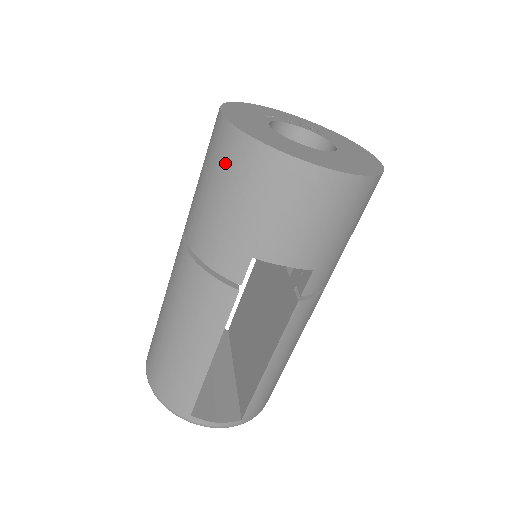
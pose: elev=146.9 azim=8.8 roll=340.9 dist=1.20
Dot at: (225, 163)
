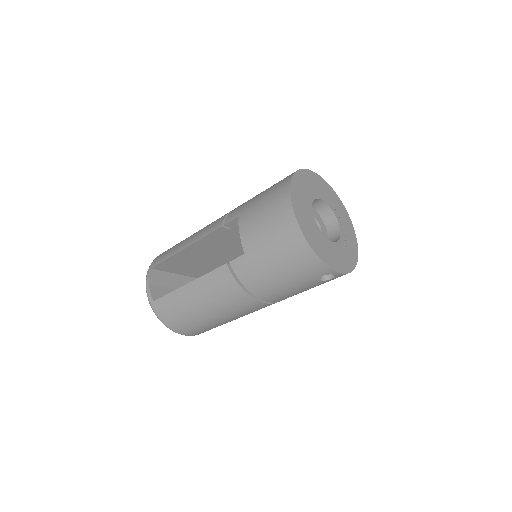
Dot at: occluded
